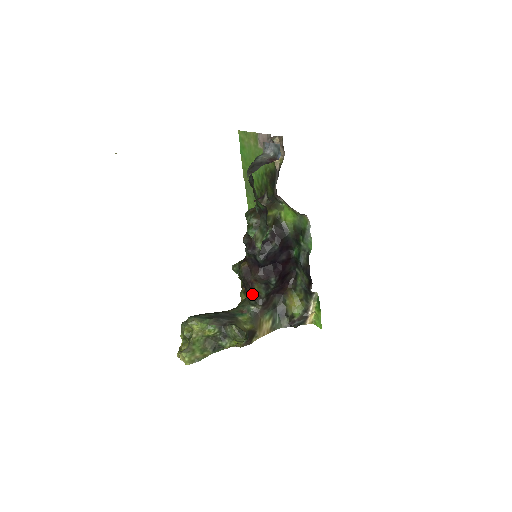
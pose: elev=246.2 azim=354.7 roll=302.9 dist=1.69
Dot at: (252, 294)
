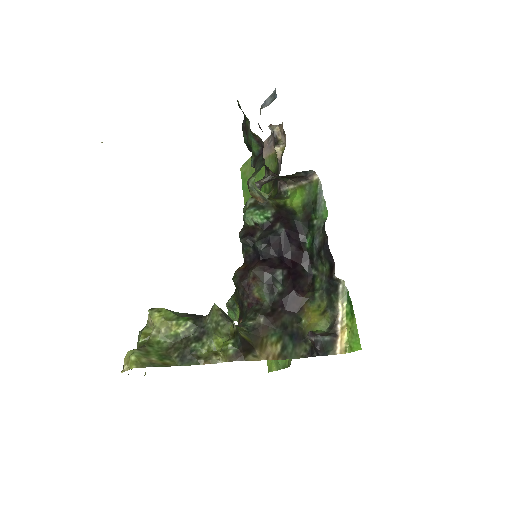
Dot at: (250, 307)
